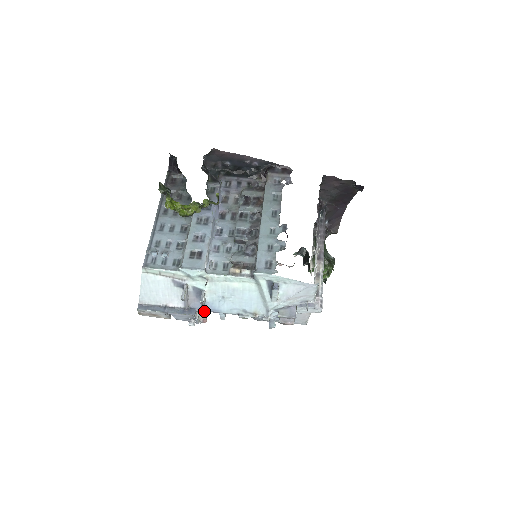
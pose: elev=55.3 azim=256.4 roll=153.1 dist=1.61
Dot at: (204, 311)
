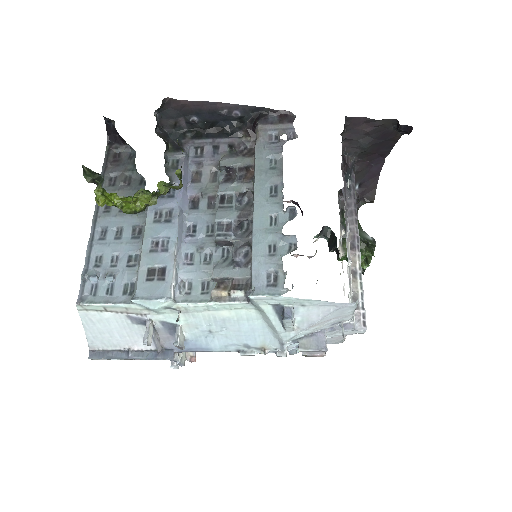
Dot at: (186, 351)
